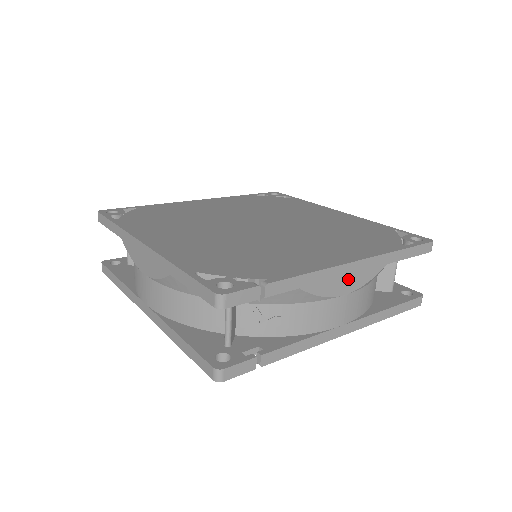
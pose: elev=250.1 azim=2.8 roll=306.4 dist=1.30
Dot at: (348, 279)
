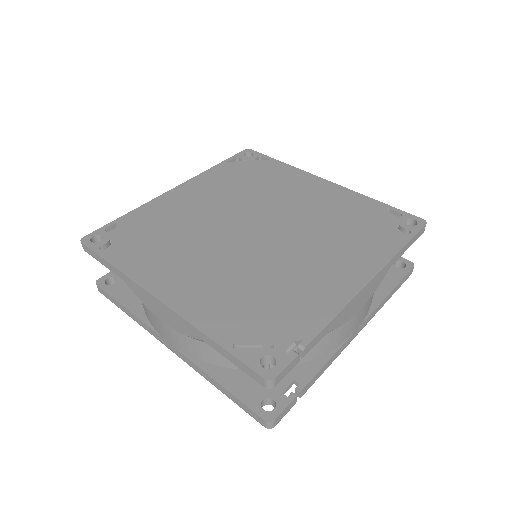
Dot at: (362, 298)
